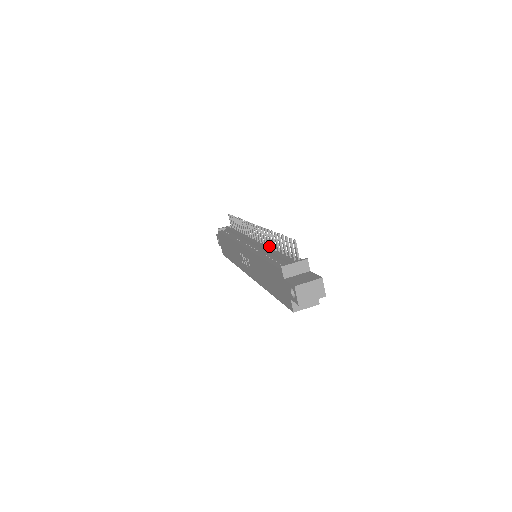
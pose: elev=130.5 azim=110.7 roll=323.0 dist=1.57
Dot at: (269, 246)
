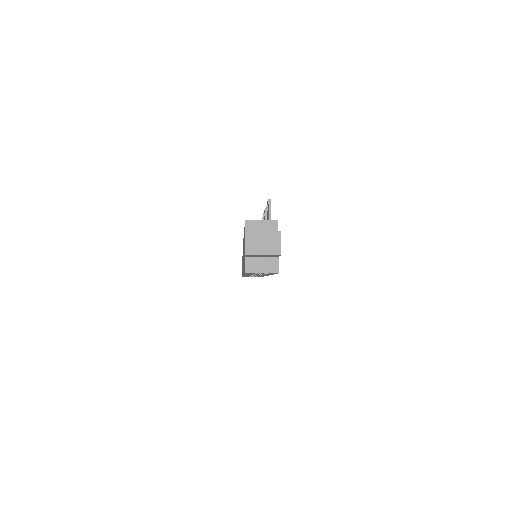
Dot at: occluded
